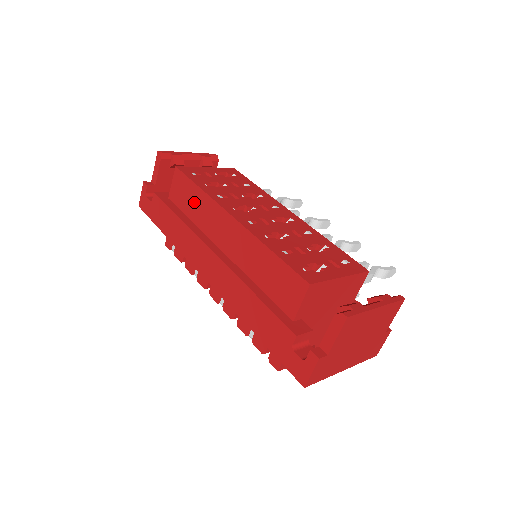
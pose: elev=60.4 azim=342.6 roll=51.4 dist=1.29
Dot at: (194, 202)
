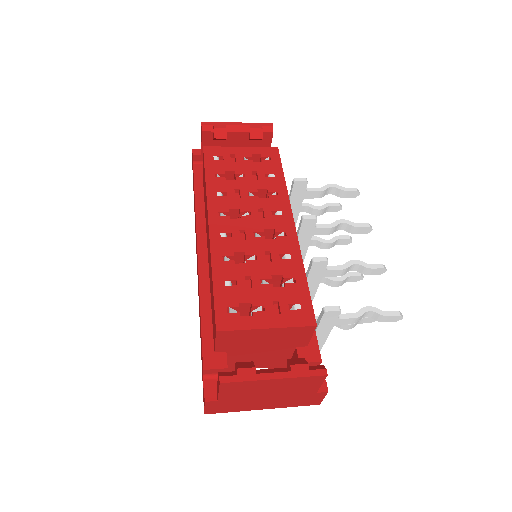
Dot at: occluded
